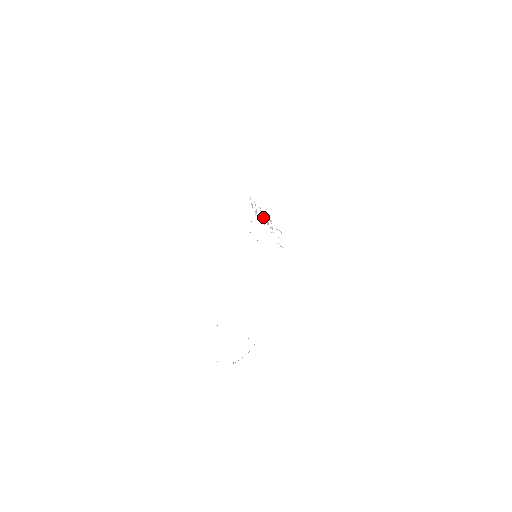
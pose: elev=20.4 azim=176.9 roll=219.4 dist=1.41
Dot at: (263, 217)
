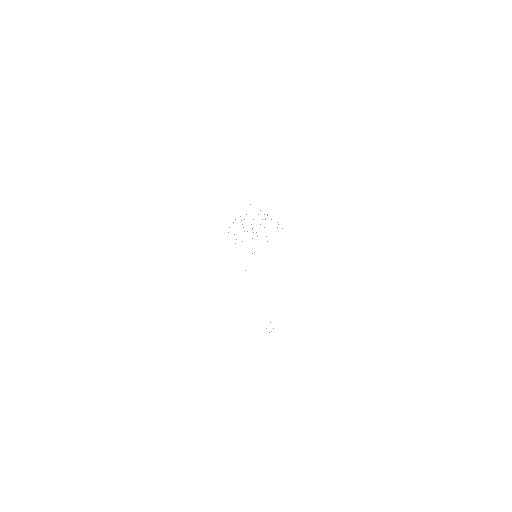
Dot at: occluded
